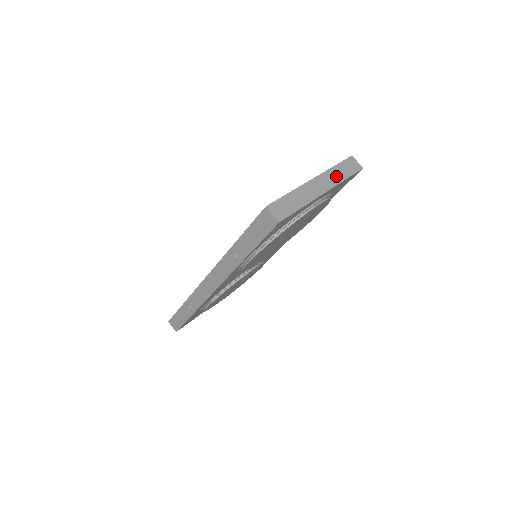
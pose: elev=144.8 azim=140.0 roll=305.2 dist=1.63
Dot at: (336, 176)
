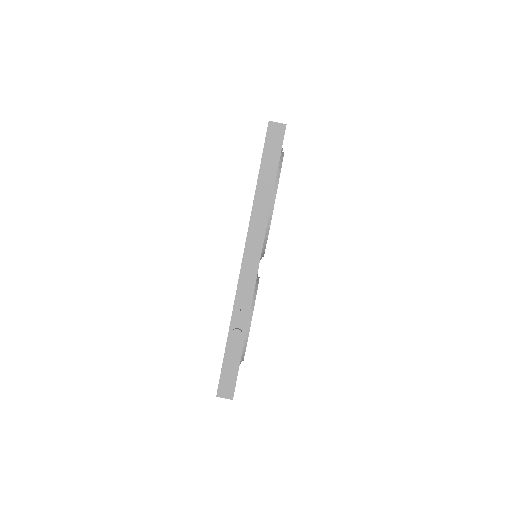
Dot at: occluded
